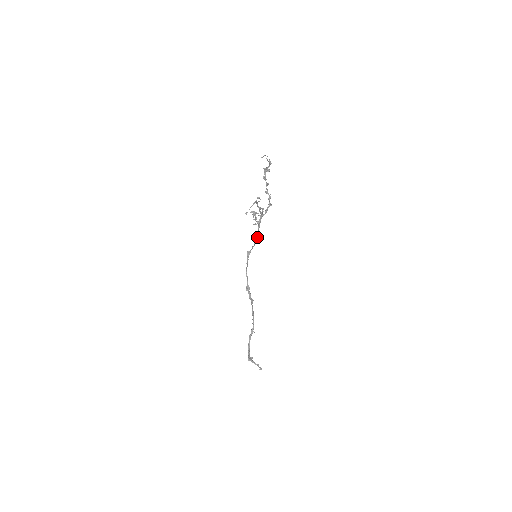
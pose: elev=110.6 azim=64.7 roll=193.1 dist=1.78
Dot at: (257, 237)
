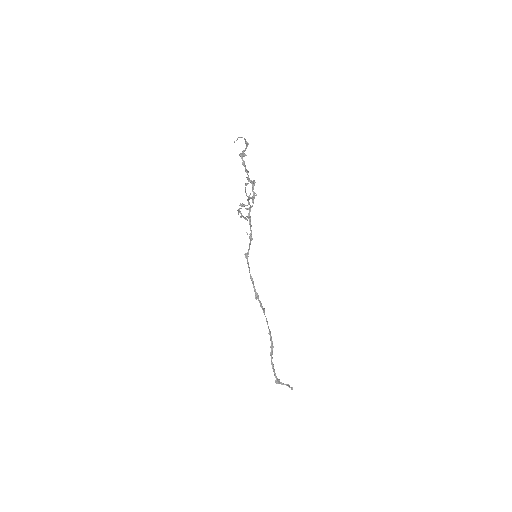
Dot at: (251, 234)
